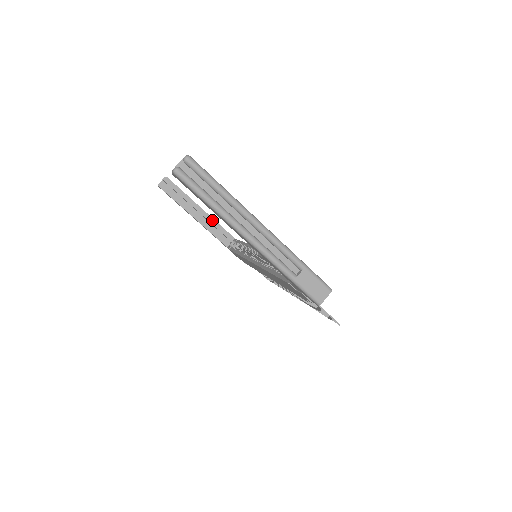
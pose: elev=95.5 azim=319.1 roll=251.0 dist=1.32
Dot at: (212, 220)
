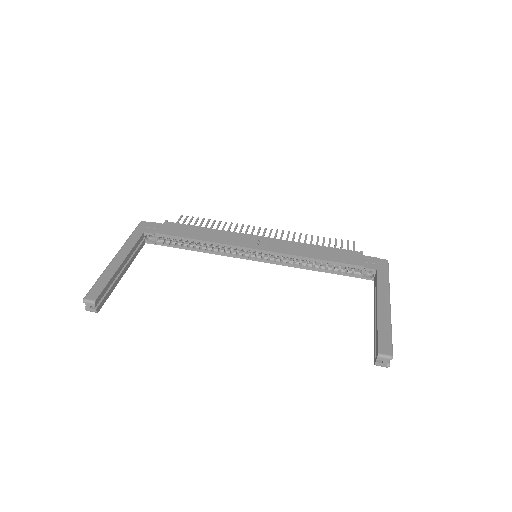
Dot at: (130, 254)
